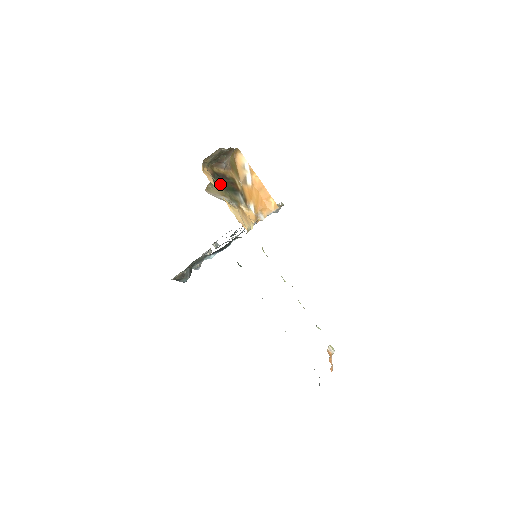
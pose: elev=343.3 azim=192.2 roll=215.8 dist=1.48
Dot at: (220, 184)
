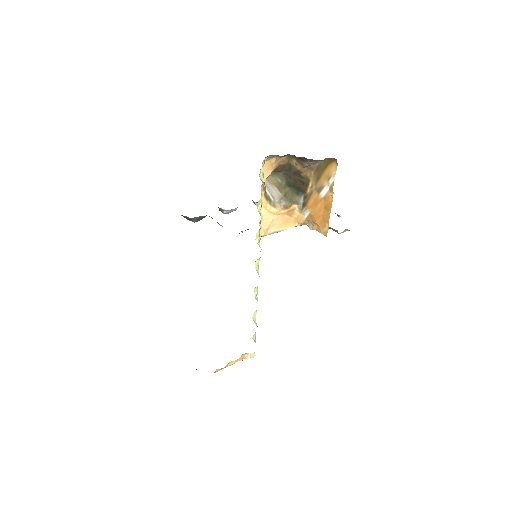
Dot at: (285, 177)
